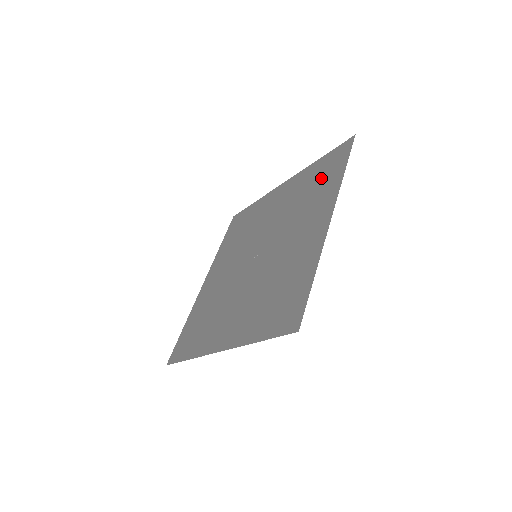
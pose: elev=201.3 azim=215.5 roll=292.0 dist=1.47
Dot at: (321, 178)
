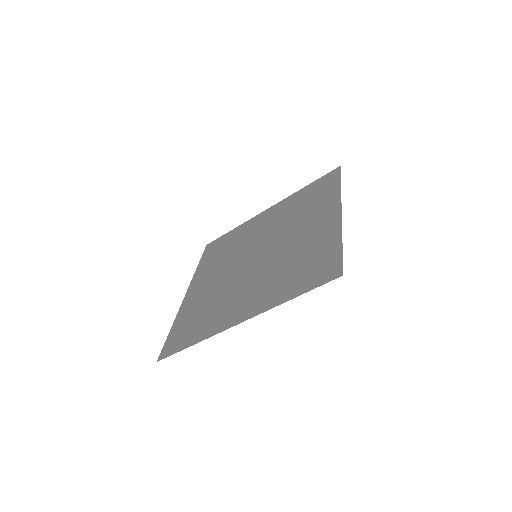
Dot at: (304, 270)
